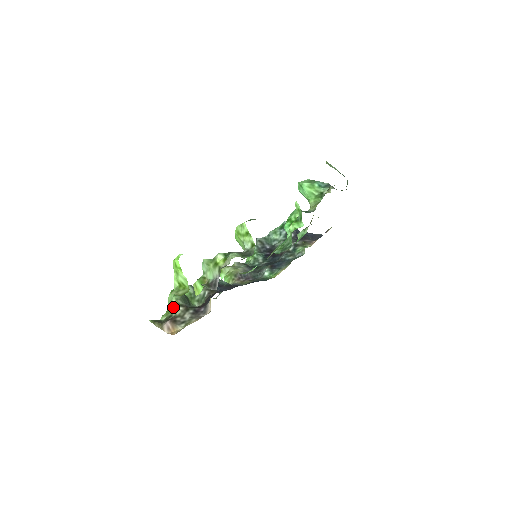
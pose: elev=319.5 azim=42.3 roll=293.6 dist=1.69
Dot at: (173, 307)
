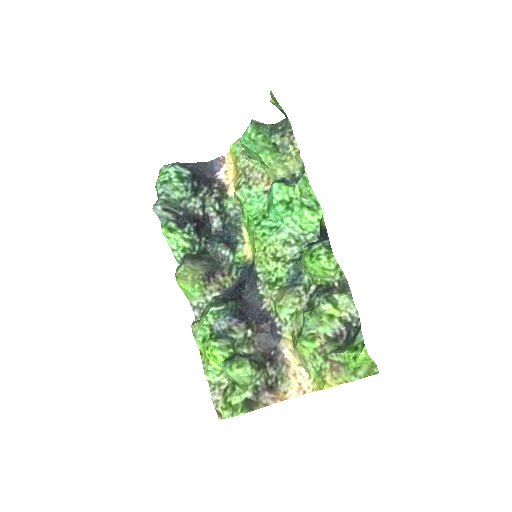
Dot at: (254, 378)
